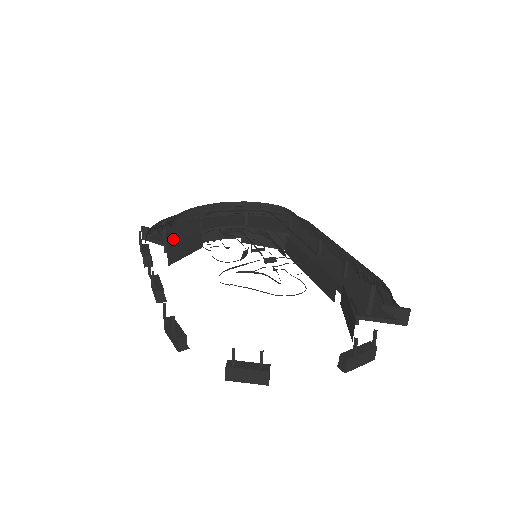
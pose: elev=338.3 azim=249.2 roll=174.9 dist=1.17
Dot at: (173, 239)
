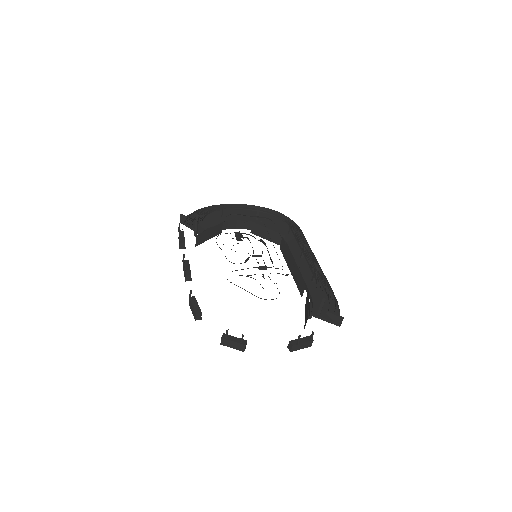
Dot at: (201, 225)
